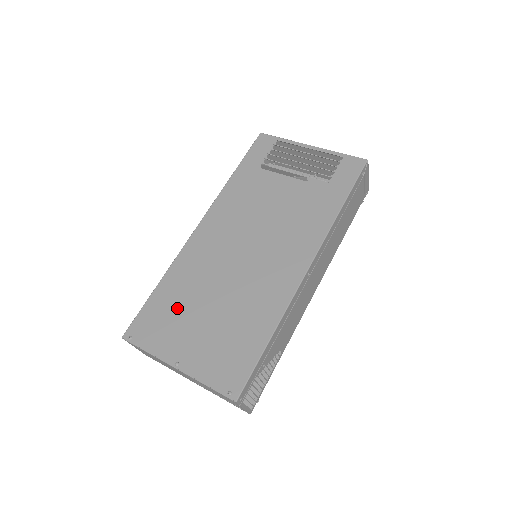
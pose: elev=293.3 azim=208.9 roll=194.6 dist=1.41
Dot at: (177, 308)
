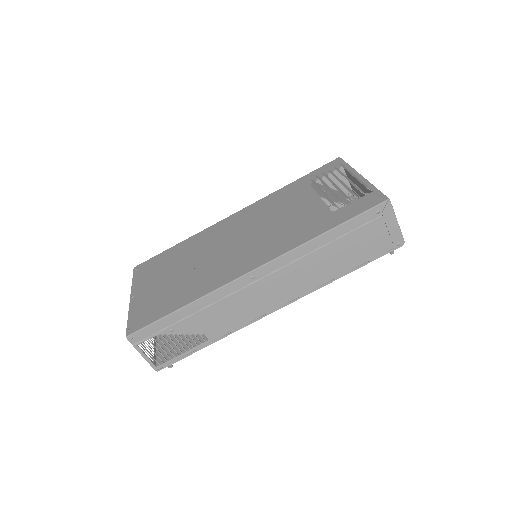
Dot at: (169, 262)
